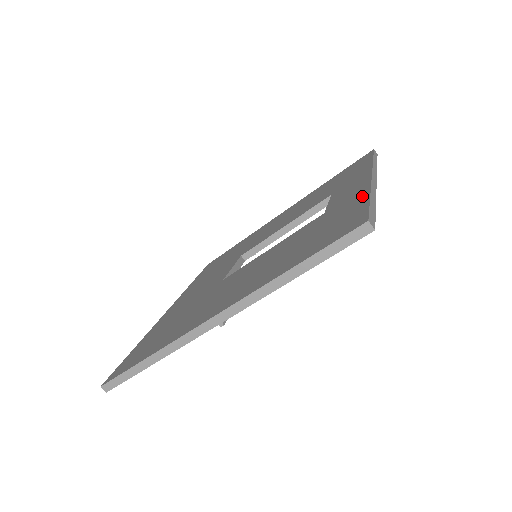
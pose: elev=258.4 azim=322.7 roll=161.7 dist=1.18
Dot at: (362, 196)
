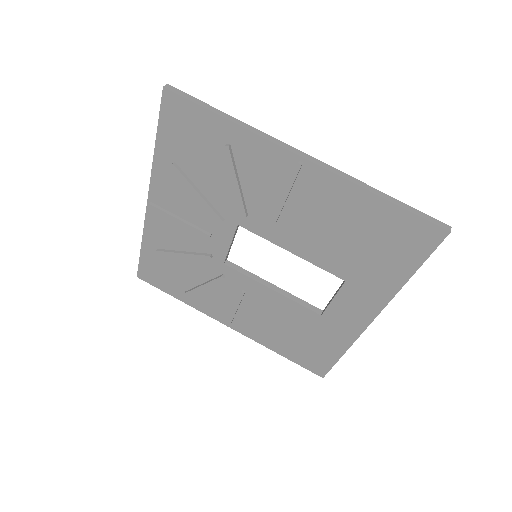
Dot at: occluded
